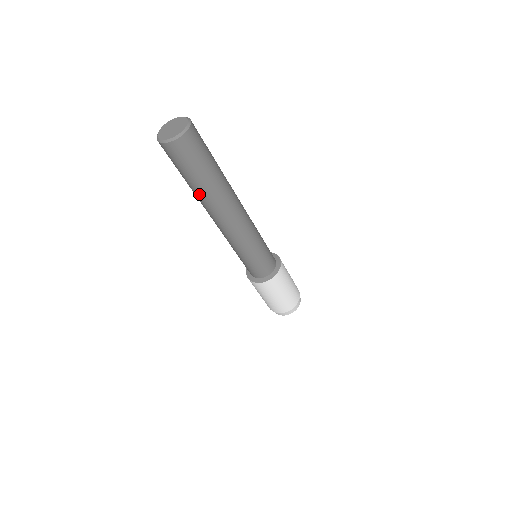
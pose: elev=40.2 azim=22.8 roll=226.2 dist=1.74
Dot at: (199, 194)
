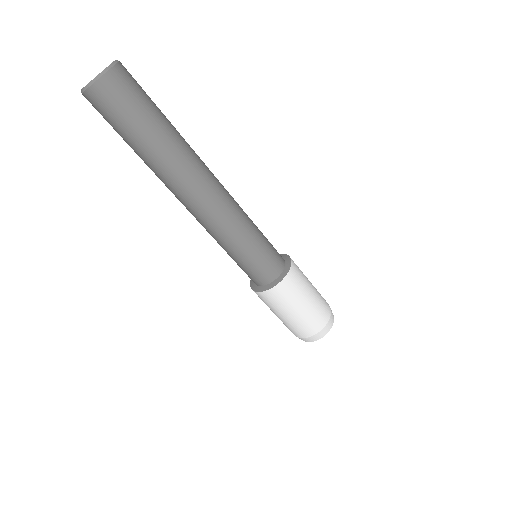
Dot at: (160, 156)
